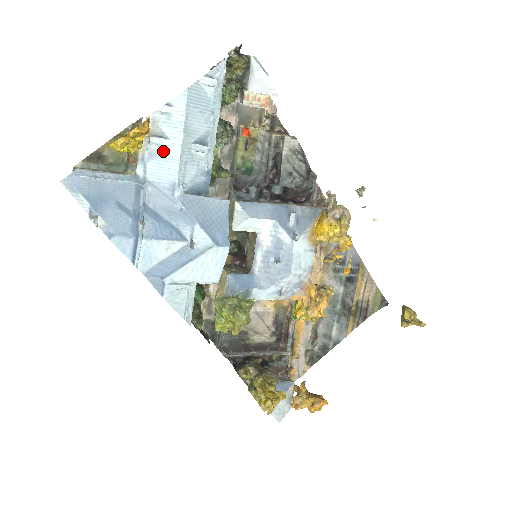
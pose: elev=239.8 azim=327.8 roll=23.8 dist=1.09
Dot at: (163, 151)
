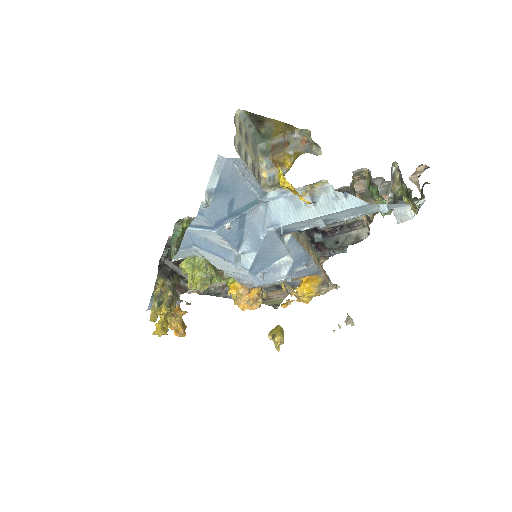
Dot at: (301, 206)
